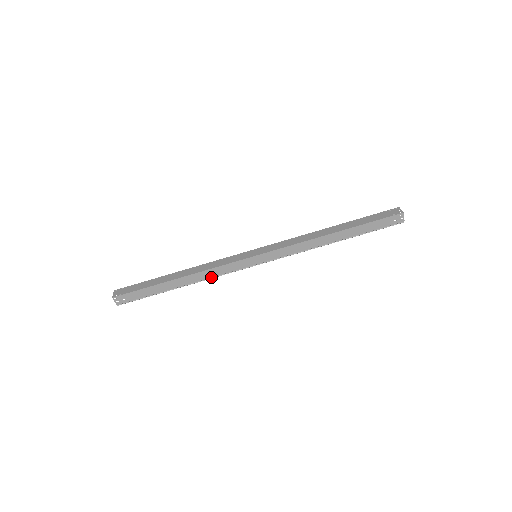
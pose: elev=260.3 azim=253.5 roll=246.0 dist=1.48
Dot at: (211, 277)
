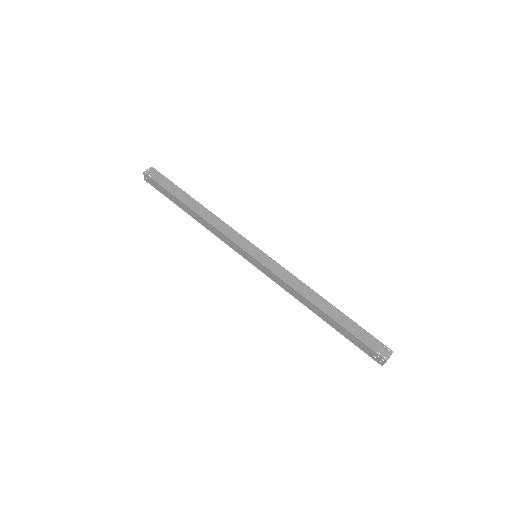
Dot at: (214, 233)
